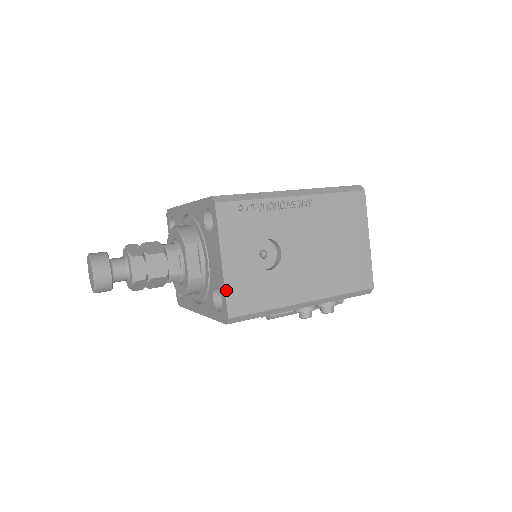
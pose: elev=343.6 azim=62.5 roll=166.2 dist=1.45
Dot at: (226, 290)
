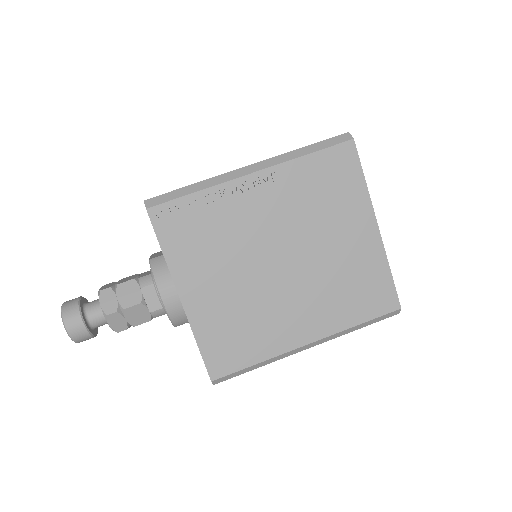
Dot at: occluded
